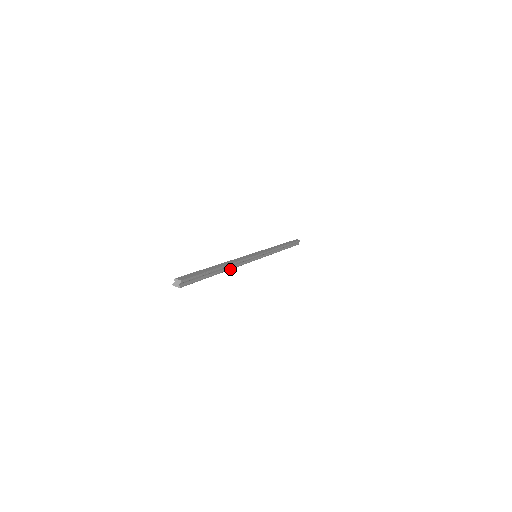
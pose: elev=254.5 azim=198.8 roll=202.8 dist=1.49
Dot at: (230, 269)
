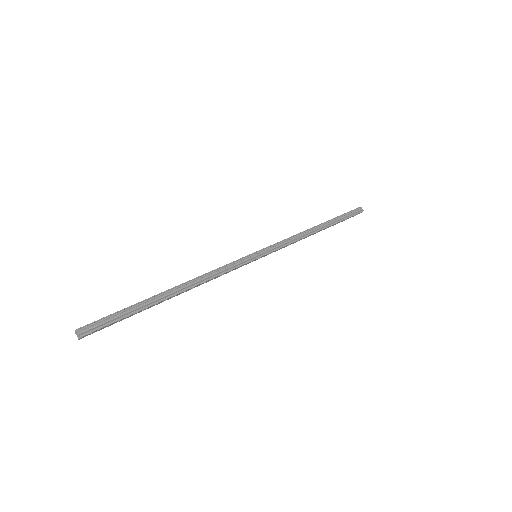
Dot at: (193, 286)
